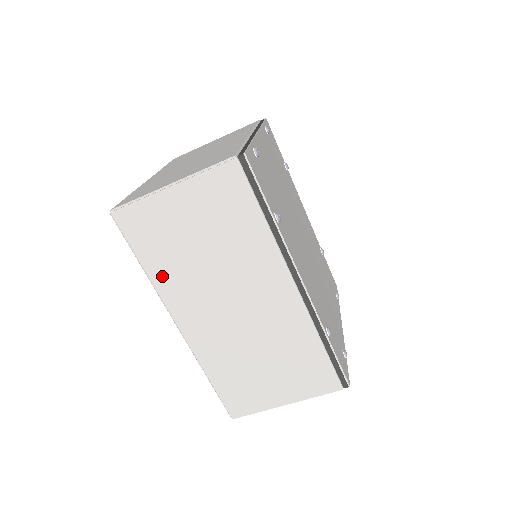
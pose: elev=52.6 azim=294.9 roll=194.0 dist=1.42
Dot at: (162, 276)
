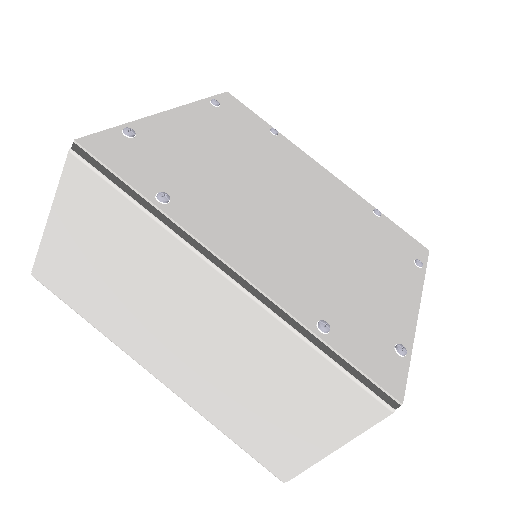
Dot at: (107, 324)
